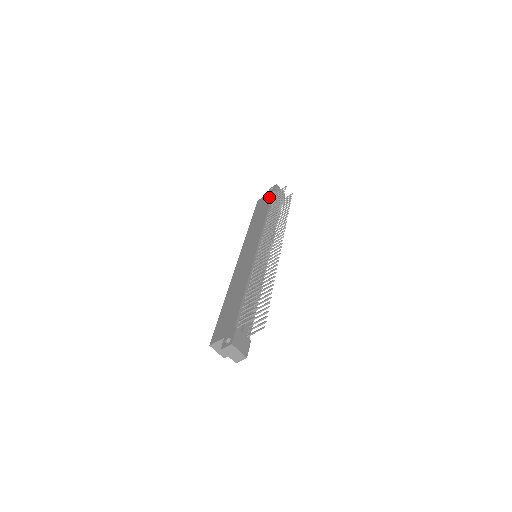
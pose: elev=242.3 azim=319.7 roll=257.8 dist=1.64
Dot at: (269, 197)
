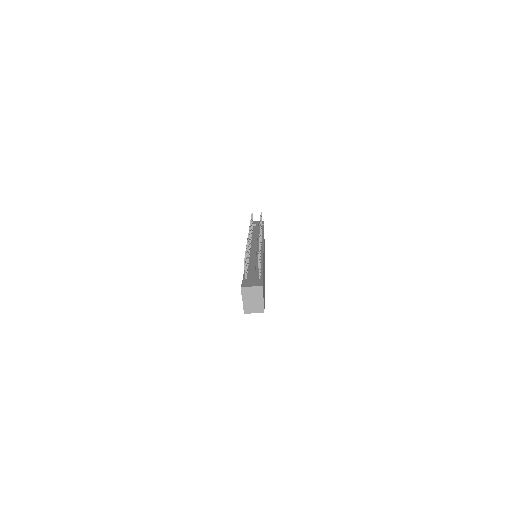
Dot at: occluded
